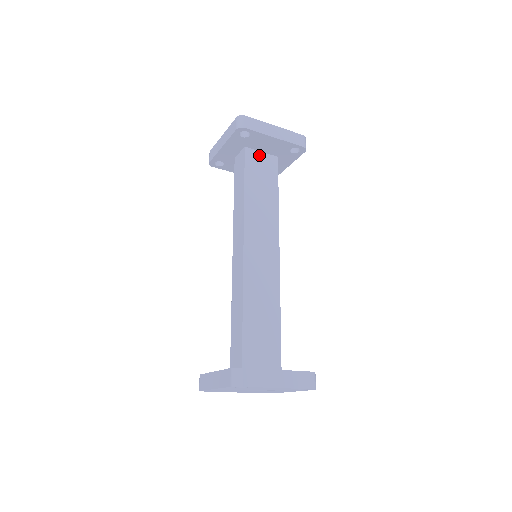
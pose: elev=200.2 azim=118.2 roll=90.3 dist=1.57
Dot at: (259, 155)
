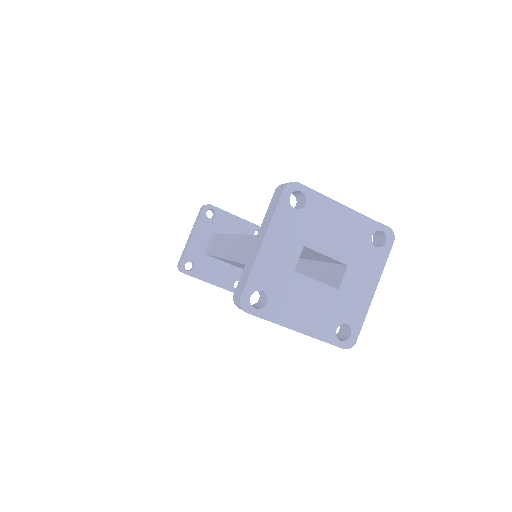
Dot at: occluded
